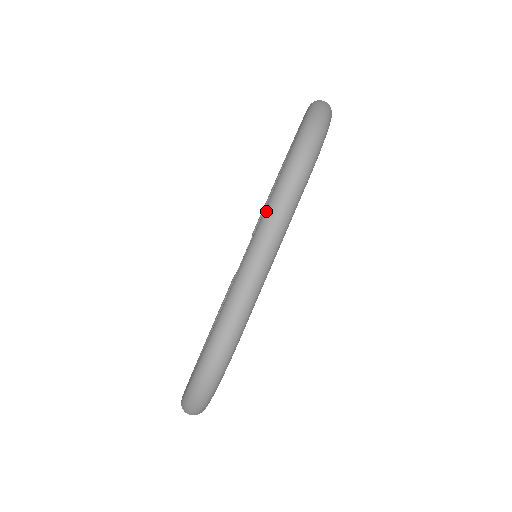
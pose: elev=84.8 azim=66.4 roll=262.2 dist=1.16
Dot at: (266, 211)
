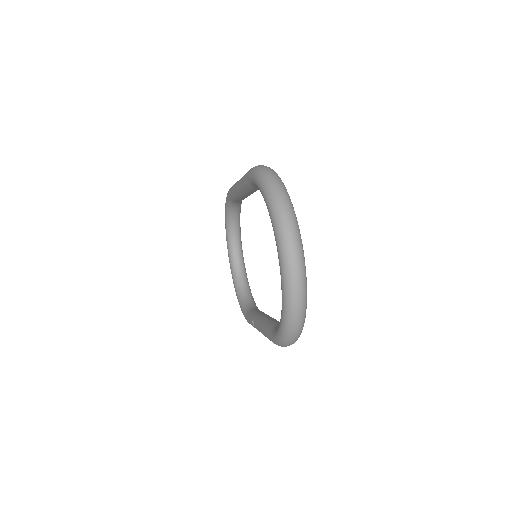
Dot at: (233, 186)
